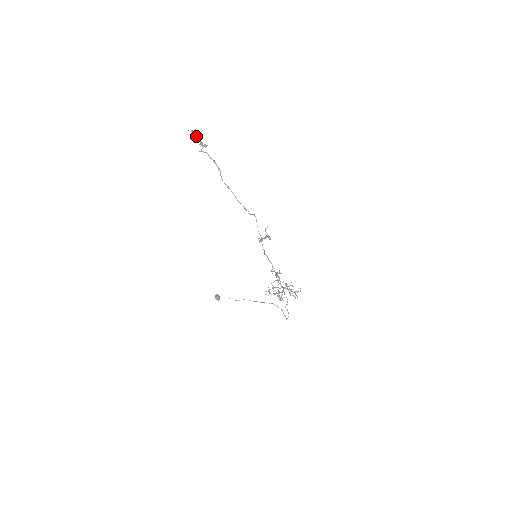
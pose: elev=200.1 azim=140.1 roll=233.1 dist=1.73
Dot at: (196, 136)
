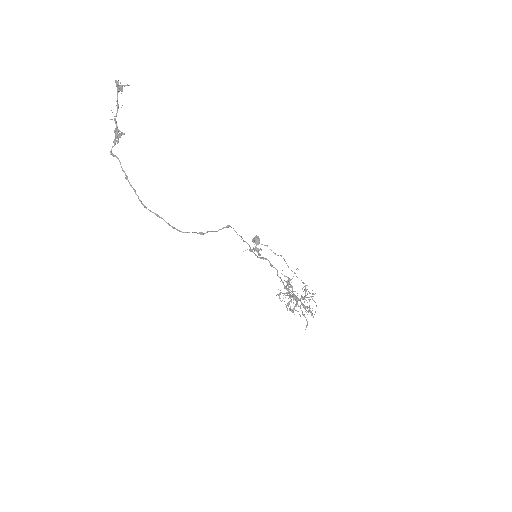
Dot at: (117, 103)
